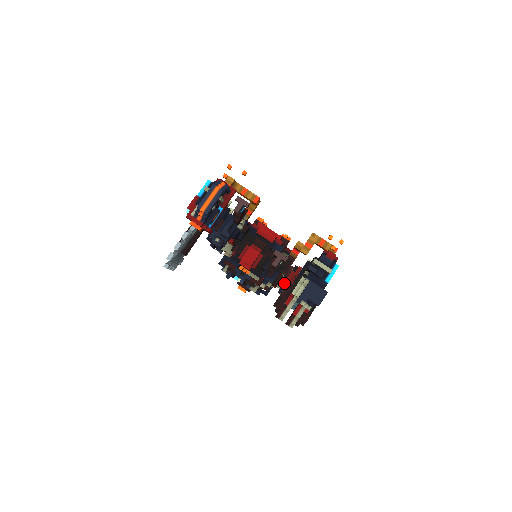
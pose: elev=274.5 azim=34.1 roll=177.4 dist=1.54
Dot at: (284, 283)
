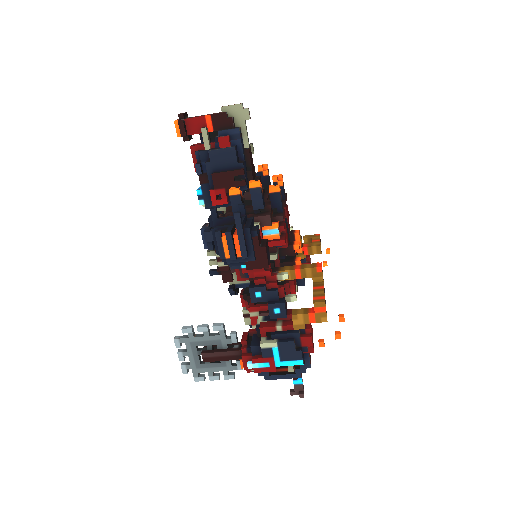
Dot at: occluded
